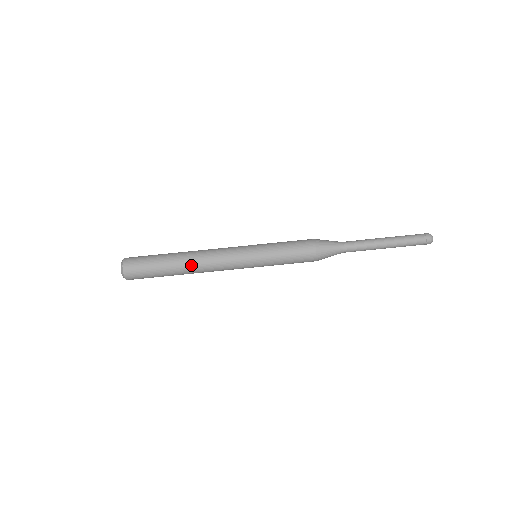
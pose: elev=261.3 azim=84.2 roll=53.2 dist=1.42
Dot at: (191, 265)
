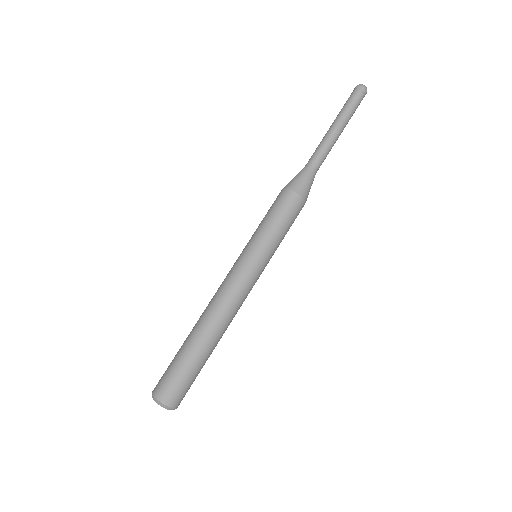
Dot at: (202, 318)
